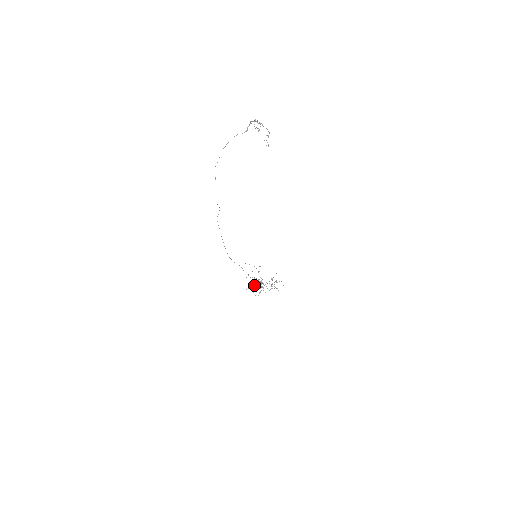
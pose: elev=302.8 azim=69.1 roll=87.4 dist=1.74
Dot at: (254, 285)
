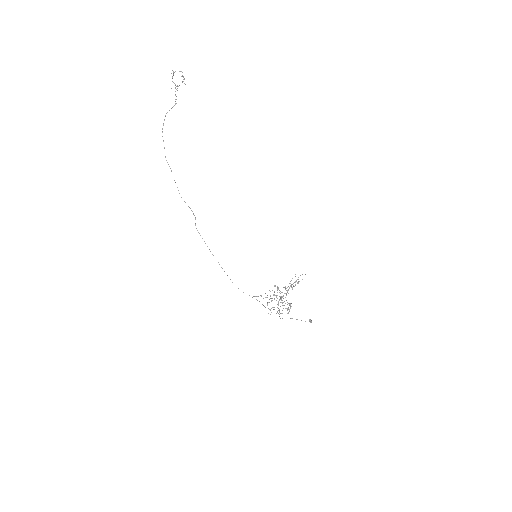
Dot at: occluded
